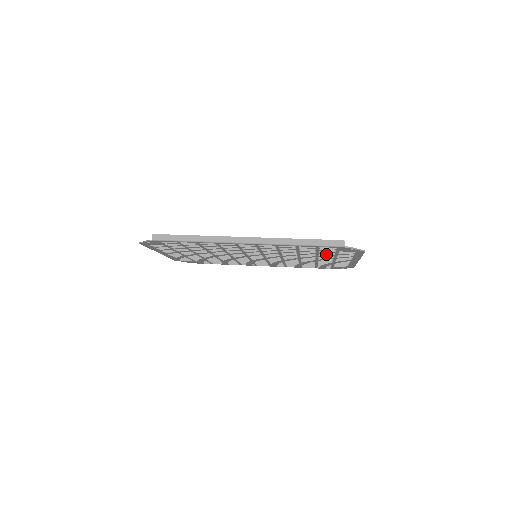
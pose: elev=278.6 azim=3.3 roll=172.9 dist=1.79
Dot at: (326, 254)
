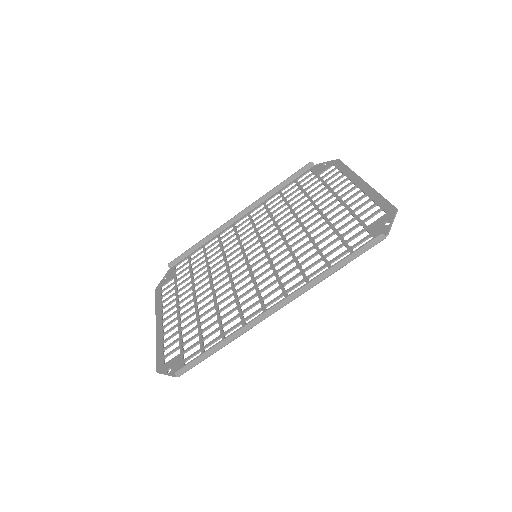
Dot at: (341, 220)
